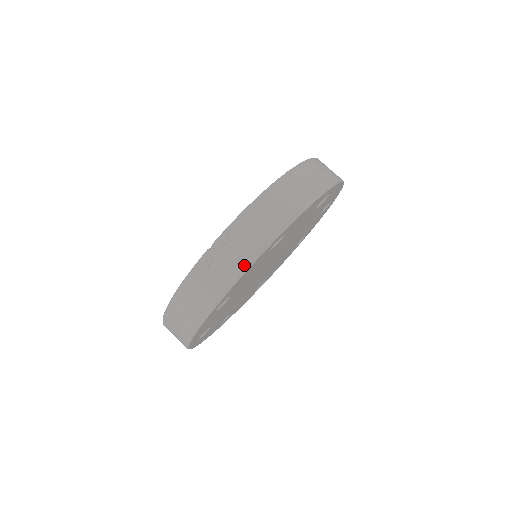
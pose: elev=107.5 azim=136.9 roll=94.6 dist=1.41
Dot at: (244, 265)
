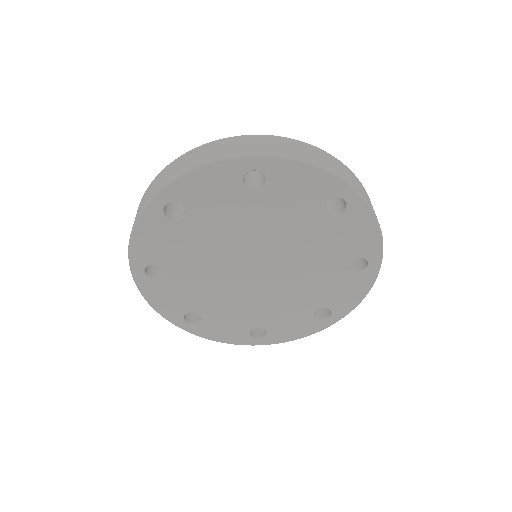
Dot at: (206, 161)
